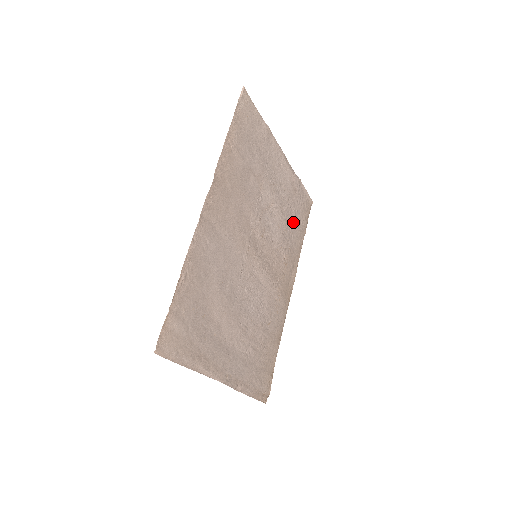
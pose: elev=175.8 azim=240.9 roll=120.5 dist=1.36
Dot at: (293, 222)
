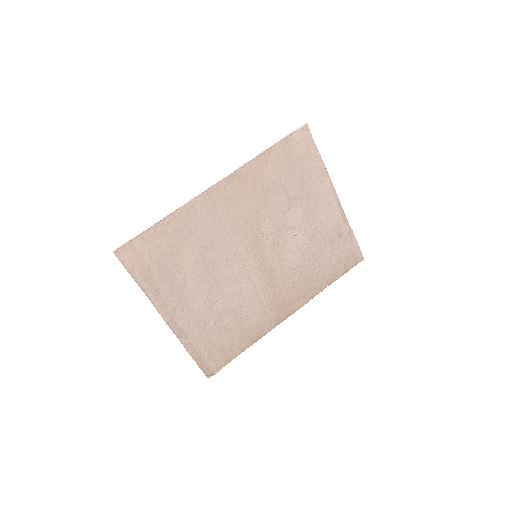
Dot at: (324, 259)
